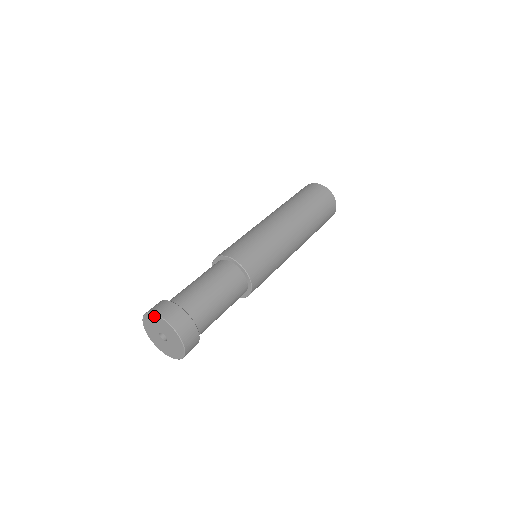
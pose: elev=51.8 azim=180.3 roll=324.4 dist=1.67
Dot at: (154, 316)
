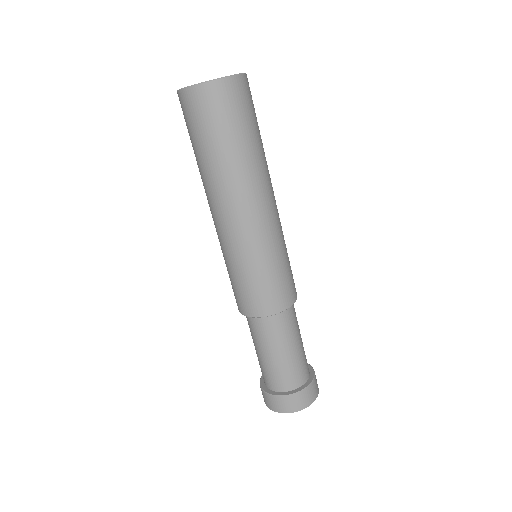
Dot at: (306, 406)
